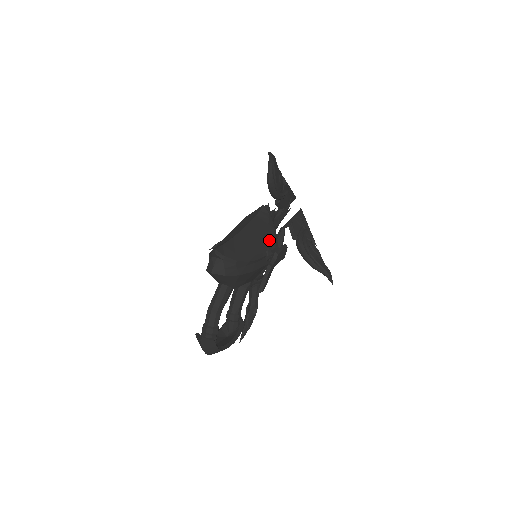
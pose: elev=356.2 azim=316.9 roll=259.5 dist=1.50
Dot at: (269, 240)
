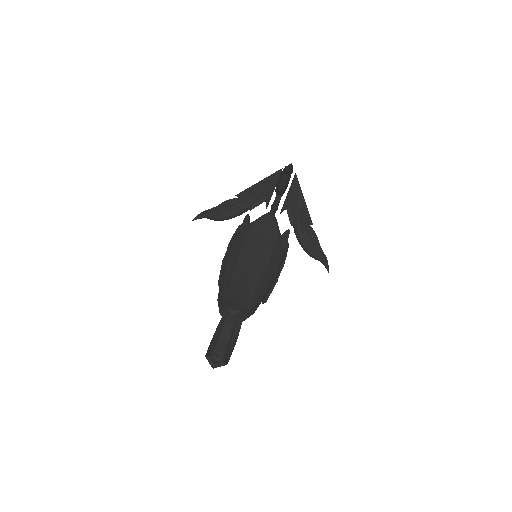
Dot at: (278, 260)
